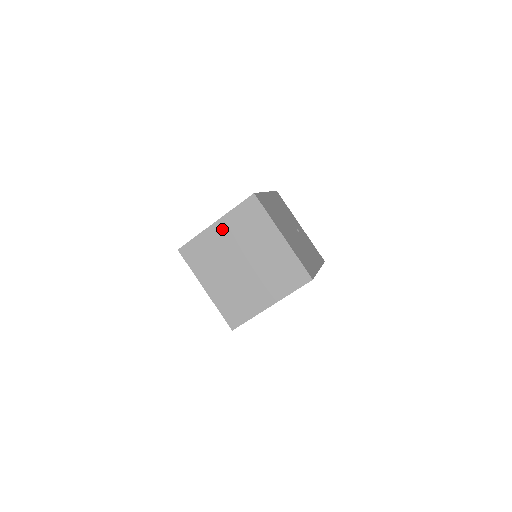
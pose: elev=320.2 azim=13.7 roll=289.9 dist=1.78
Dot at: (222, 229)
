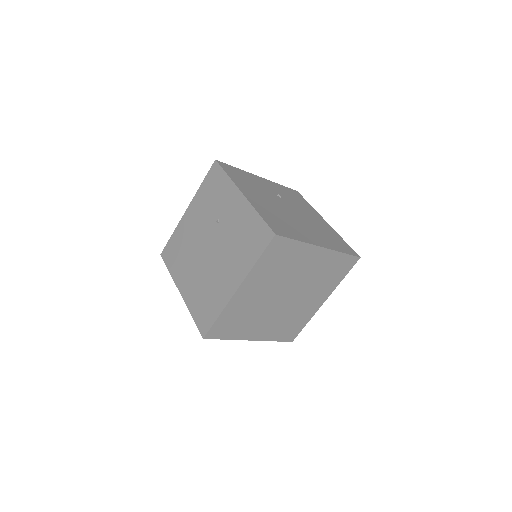
Dot at: (249, 289)
